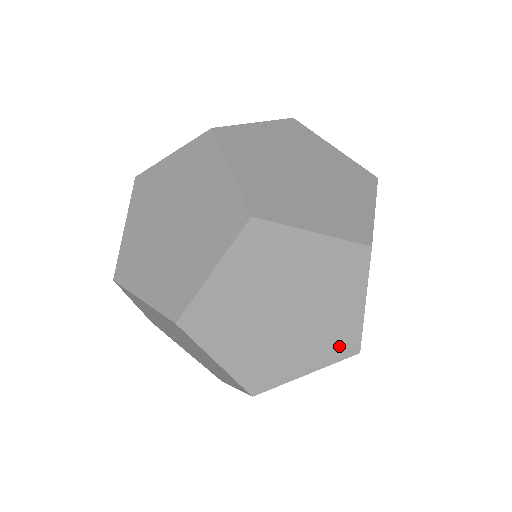
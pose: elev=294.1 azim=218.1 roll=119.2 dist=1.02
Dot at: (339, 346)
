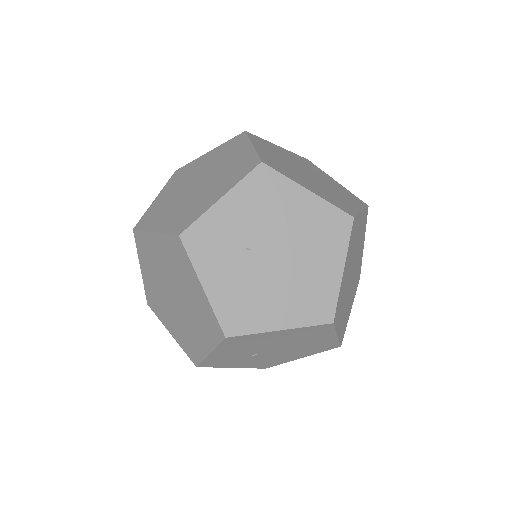
Dot at: (357, 280)
